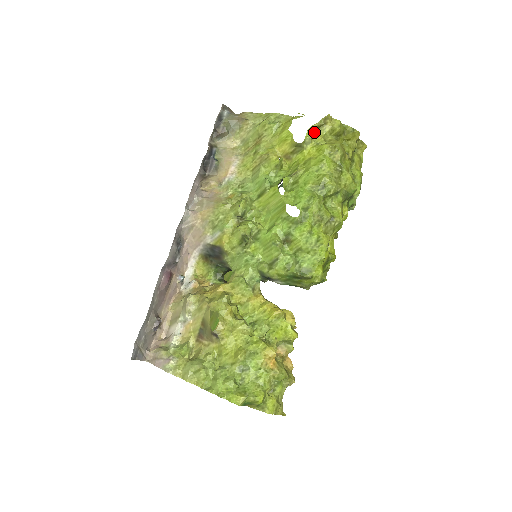
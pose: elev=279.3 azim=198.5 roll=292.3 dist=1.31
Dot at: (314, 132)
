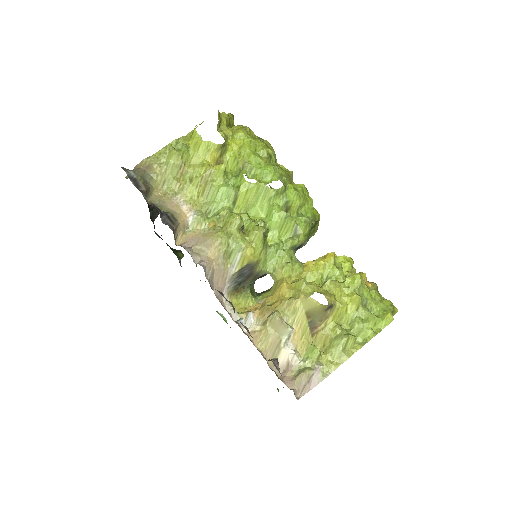
Dot at: (221, 130)
